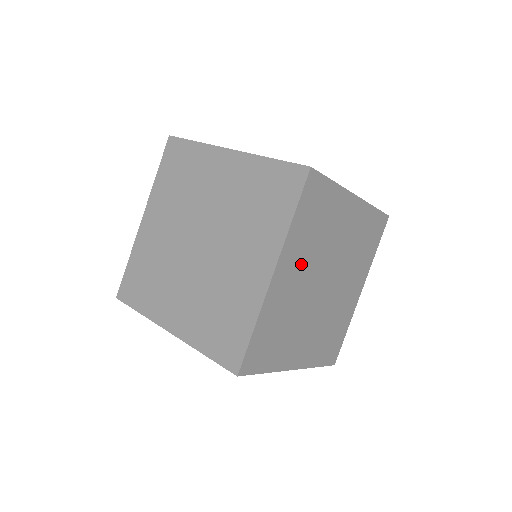
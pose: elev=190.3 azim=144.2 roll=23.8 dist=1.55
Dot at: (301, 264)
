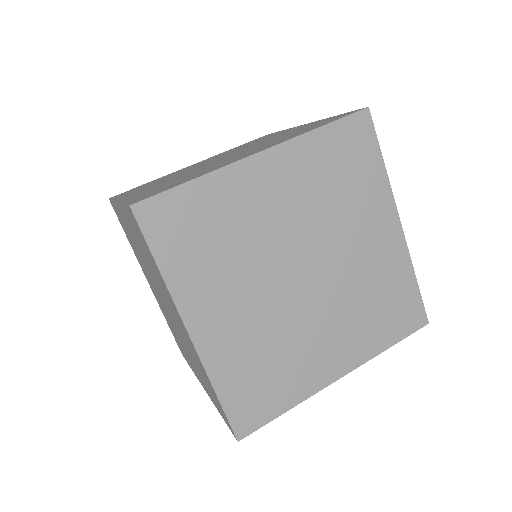
Dot at: occluded
